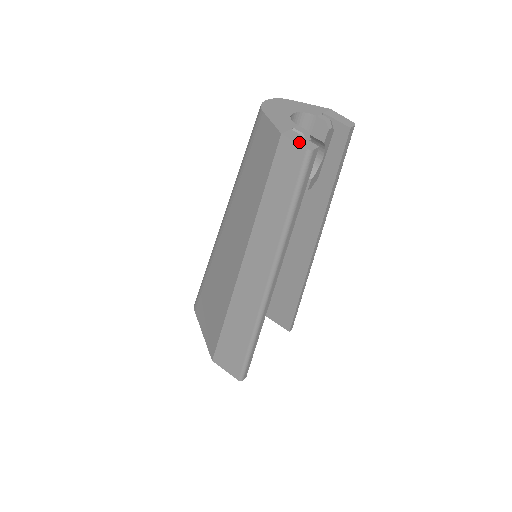
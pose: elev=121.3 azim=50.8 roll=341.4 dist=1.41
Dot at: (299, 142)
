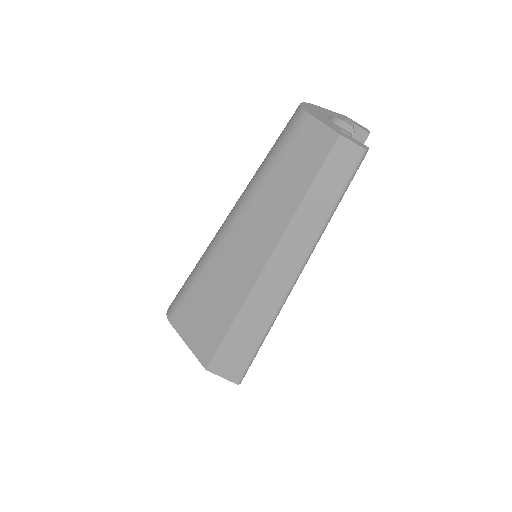
Dot at: (356, 143)
